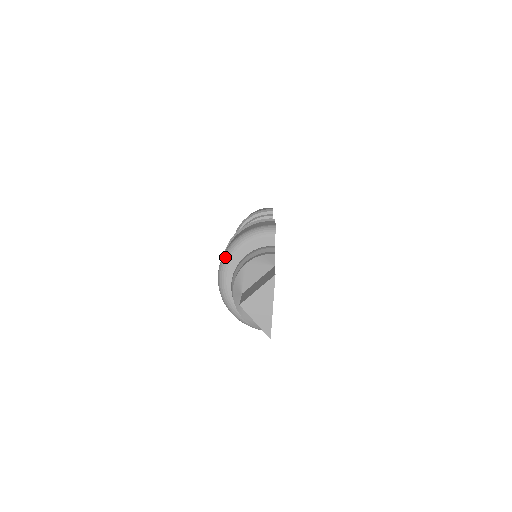
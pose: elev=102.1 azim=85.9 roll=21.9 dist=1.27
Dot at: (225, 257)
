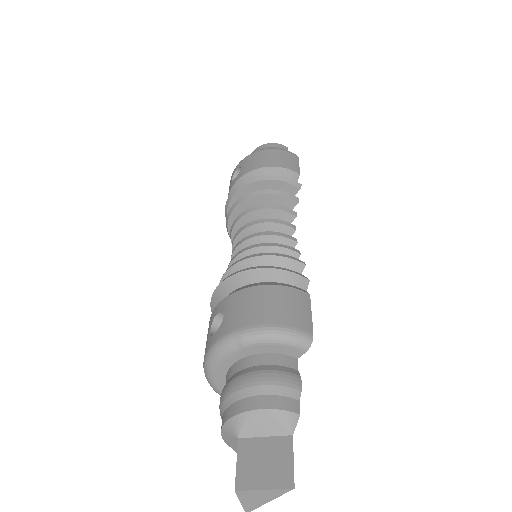
Dot at: (234, 340)
